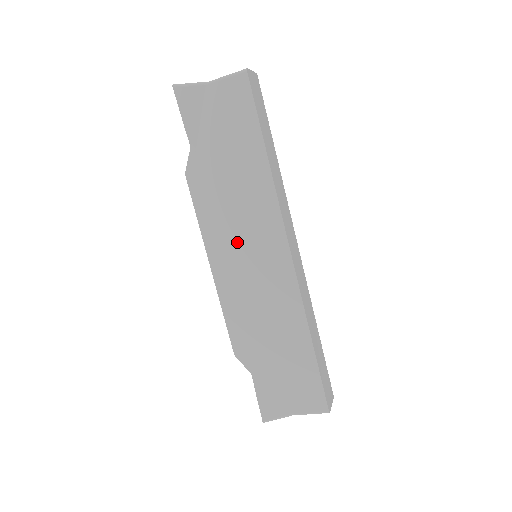
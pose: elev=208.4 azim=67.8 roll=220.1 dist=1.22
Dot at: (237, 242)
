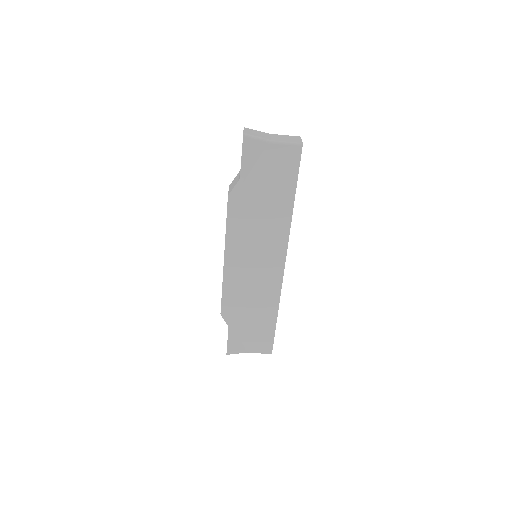
Dot at: (250, 249)
